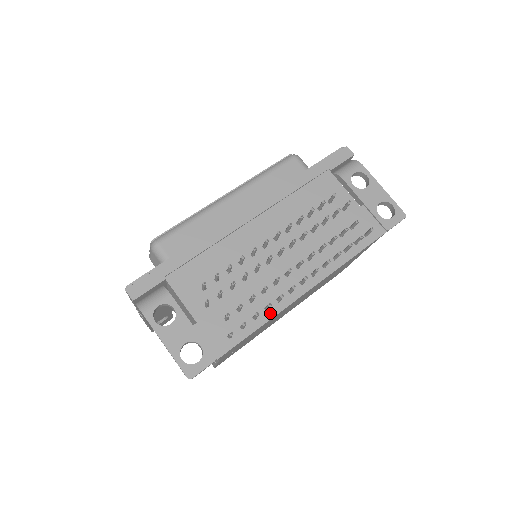
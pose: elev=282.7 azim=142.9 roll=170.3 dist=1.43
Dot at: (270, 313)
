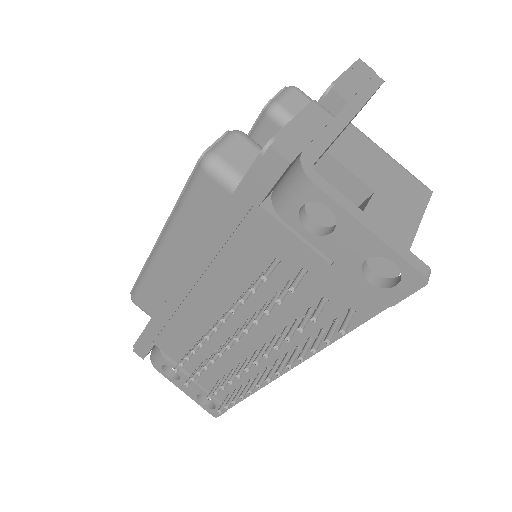
Dot at: occluded
